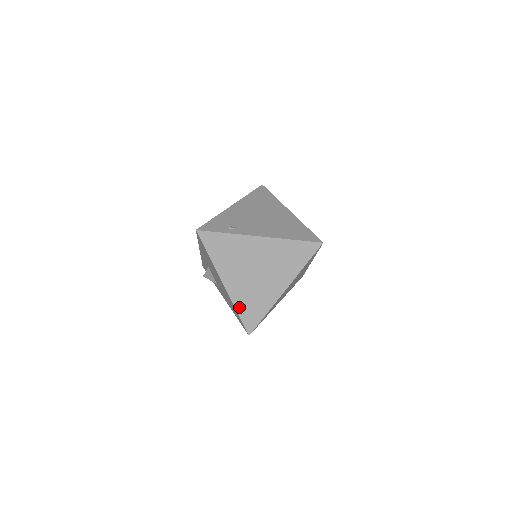
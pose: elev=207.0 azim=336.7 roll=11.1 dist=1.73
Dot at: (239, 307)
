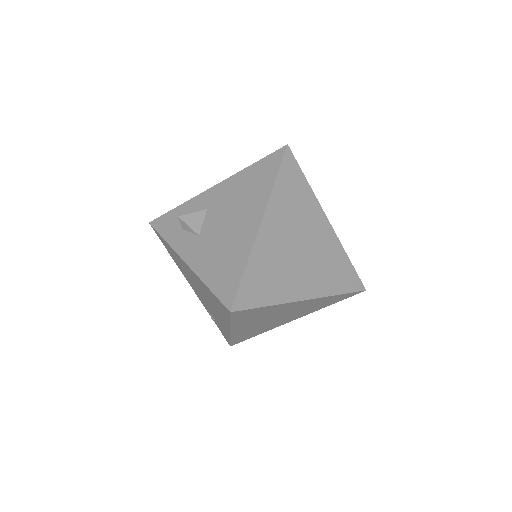
Dot at: (253, 264)
